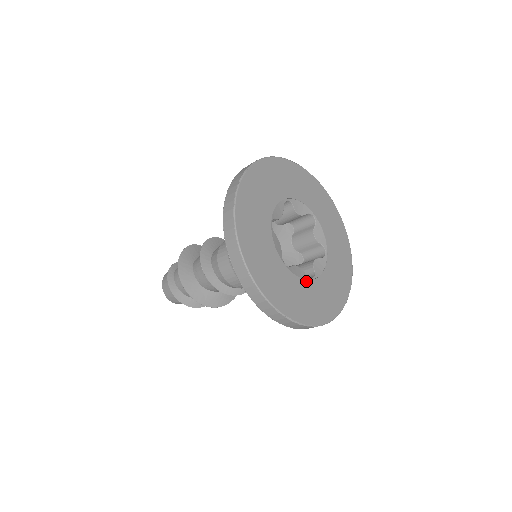
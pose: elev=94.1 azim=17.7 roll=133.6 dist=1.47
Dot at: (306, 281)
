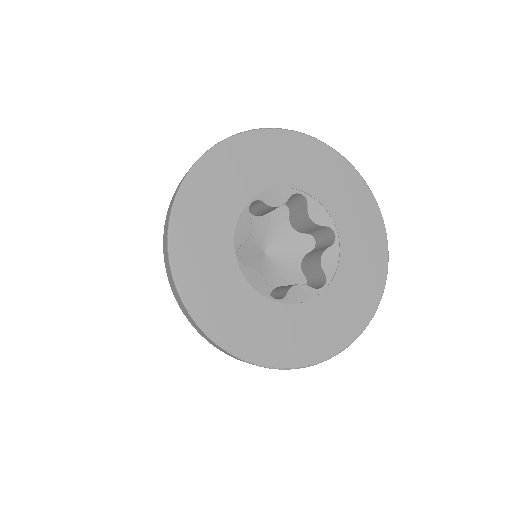
Dot at: (259, 295)
